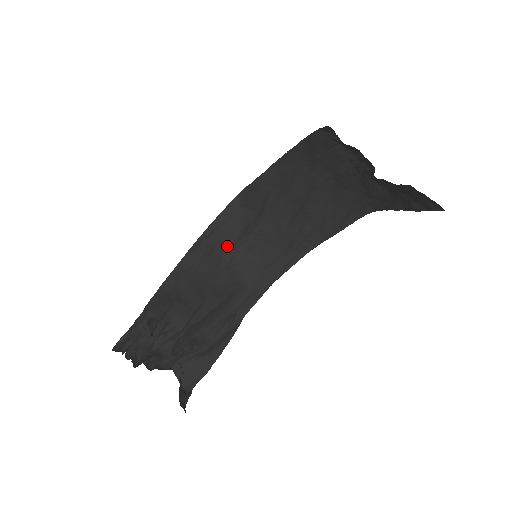
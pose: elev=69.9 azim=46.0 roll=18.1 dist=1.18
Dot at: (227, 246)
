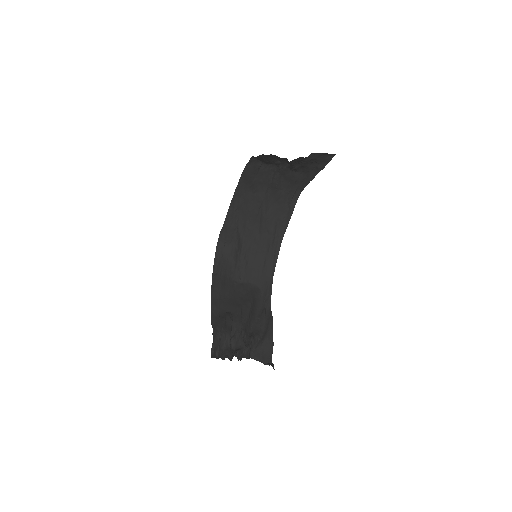
Dot at: (231, 273)
